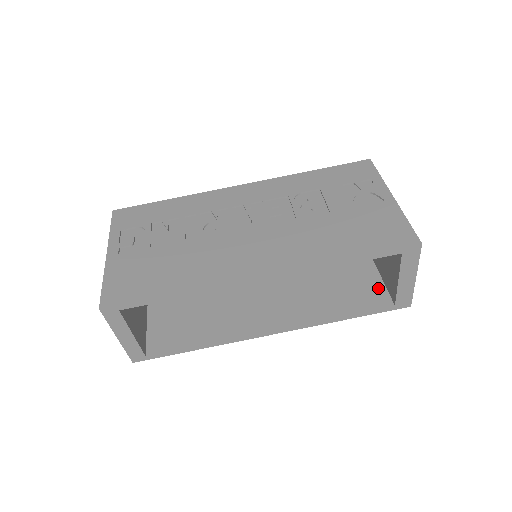
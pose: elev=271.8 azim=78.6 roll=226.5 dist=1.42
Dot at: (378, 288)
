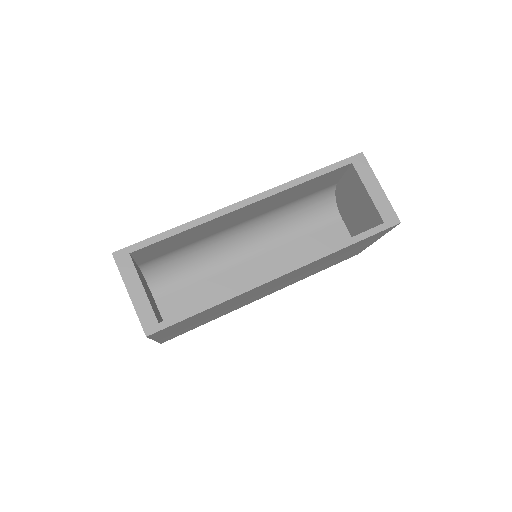
Dot at: occluded
